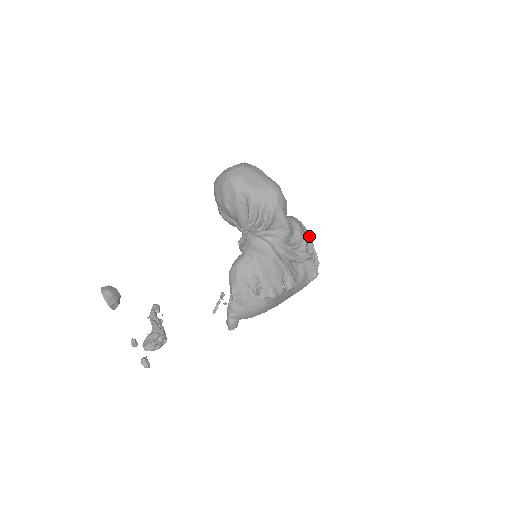
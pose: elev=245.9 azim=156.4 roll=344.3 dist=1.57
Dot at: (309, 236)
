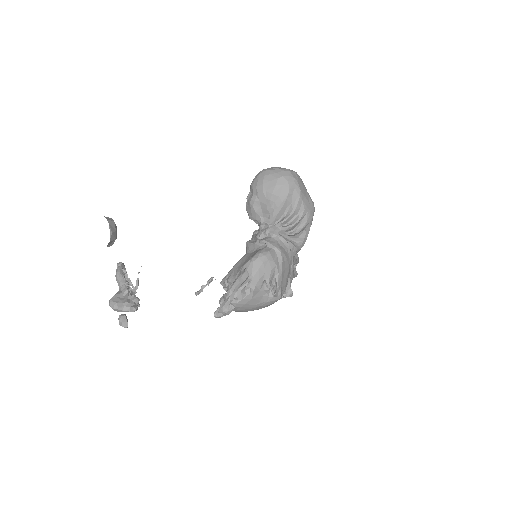
Dot at: occluded
